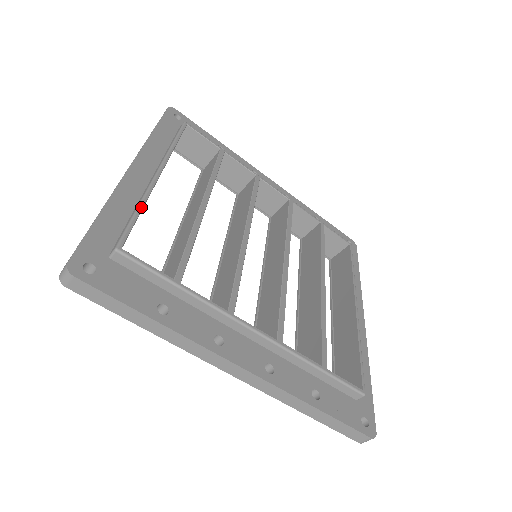
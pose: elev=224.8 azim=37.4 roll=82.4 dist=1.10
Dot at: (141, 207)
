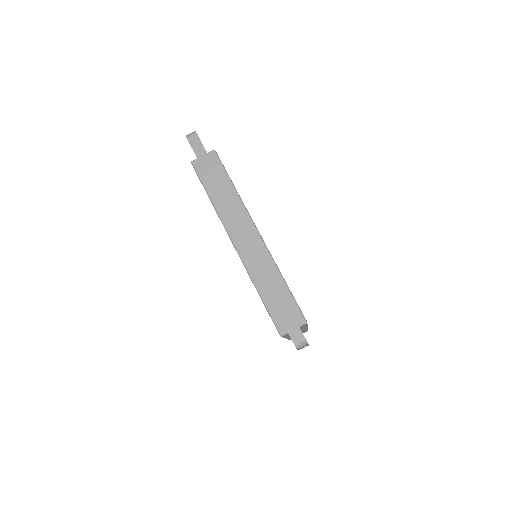
Dot at: occluded
